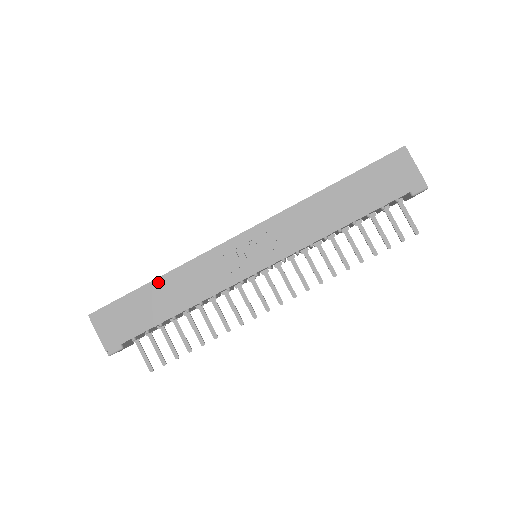
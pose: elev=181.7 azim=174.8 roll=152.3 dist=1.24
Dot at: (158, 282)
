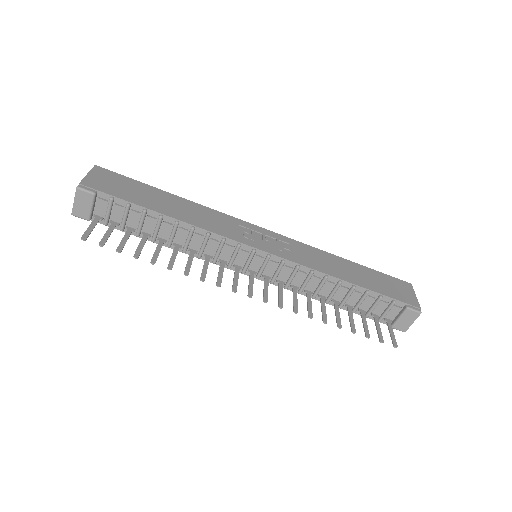
Dot at: (173, 196)
